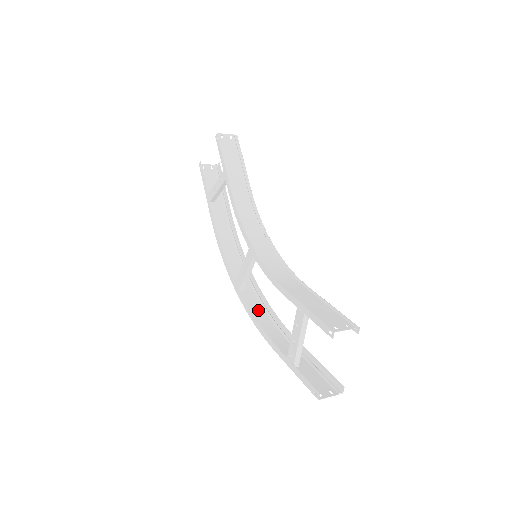
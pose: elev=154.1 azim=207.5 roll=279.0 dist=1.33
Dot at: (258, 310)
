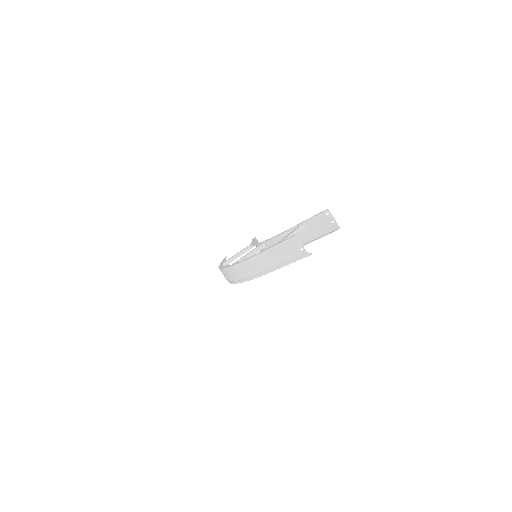
Dot at: (238, 274)
